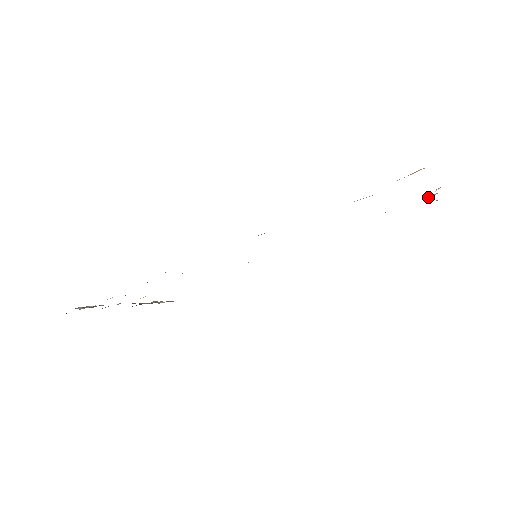
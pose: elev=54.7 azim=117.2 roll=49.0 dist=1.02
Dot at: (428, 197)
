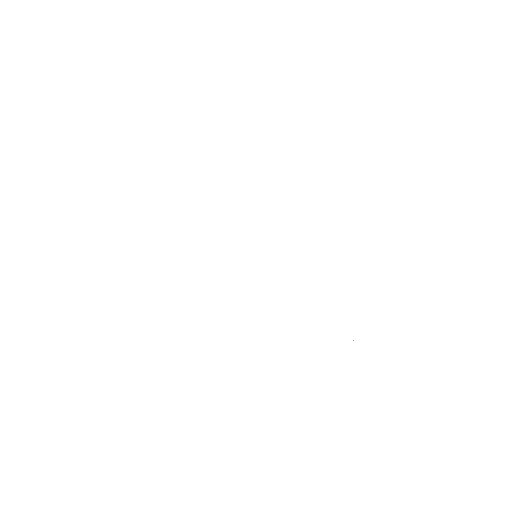
Dot at: occluded
